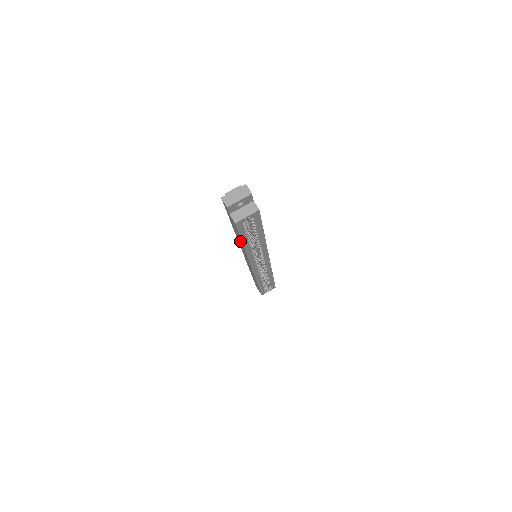
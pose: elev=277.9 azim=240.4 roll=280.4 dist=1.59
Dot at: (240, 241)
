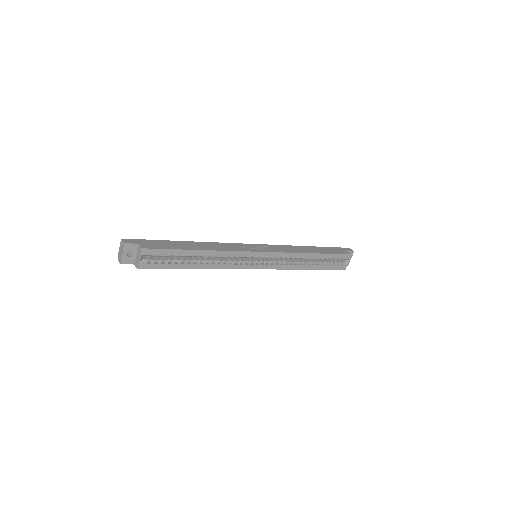
Dot at: occluded
